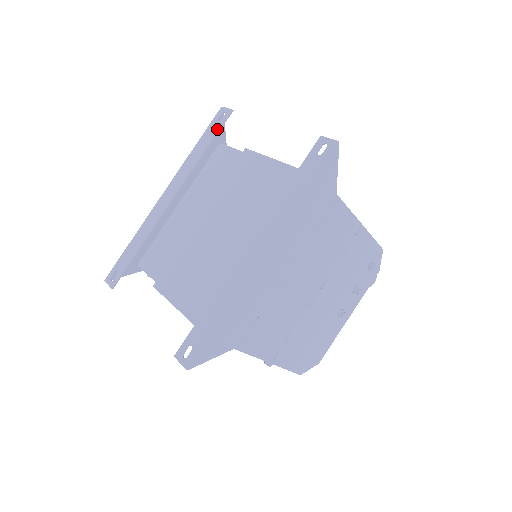
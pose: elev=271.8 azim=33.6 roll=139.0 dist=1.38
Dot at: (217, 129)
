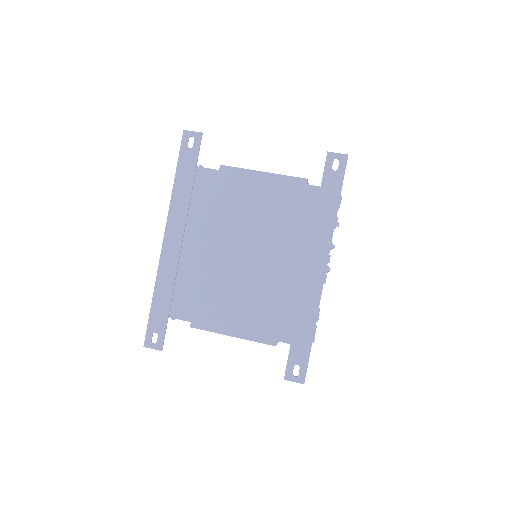
Dot at: (194, 157)
